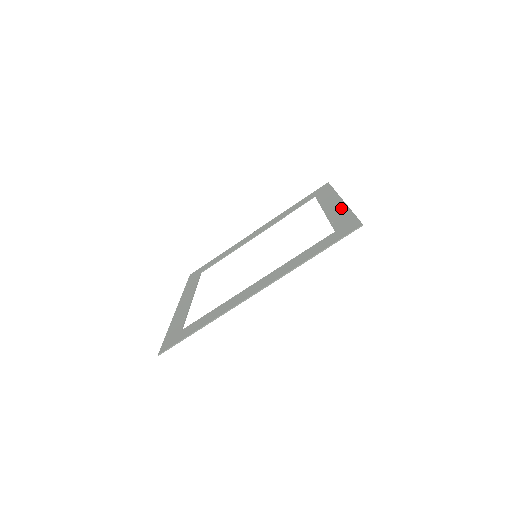
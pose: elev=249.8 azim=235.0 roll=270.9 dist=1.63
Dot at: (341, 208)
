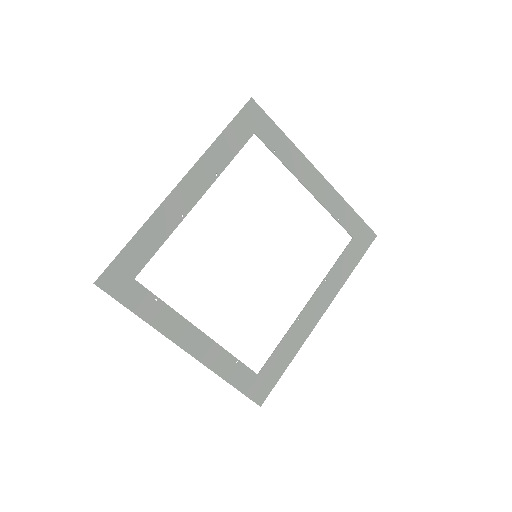
Dot at: (297, 157)
